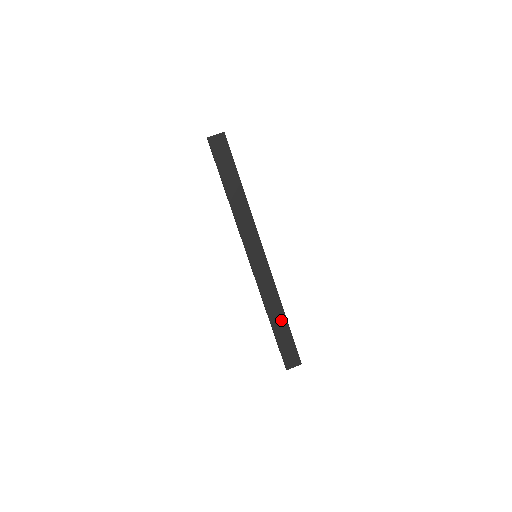
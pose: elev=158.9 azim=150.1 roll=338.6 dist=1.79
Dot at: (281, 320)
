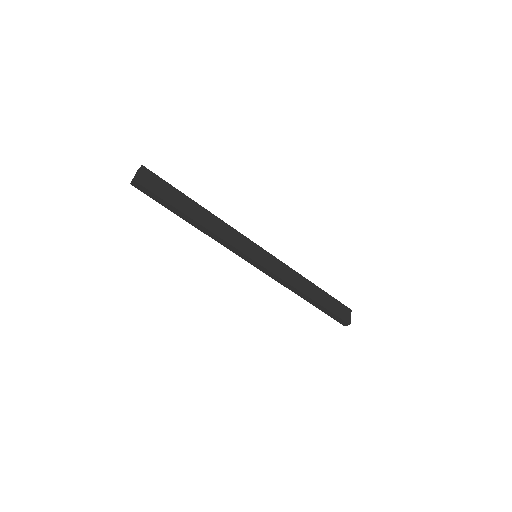
Dot at: (314, 290)
